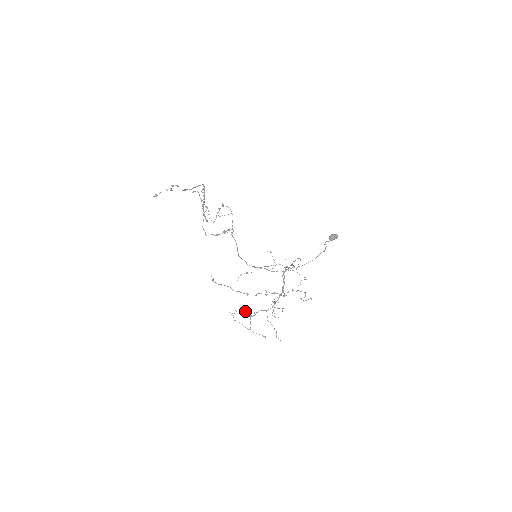
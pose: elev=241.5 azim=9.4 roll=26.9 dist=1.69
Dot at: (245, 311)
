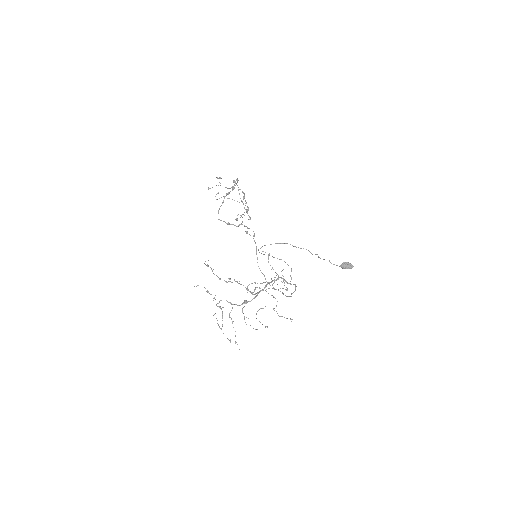
Dot at: (207, 291)
